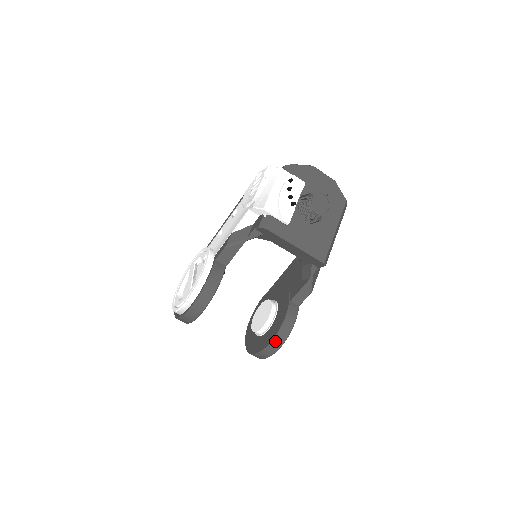
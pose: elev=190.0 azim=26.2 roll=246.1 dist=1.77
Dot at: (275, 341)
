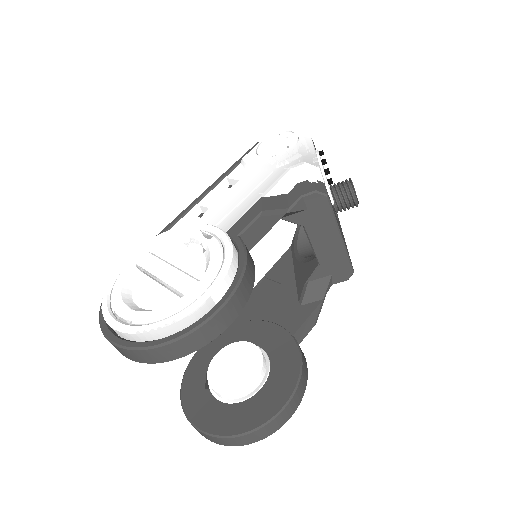
Dot at: (294, 398)
